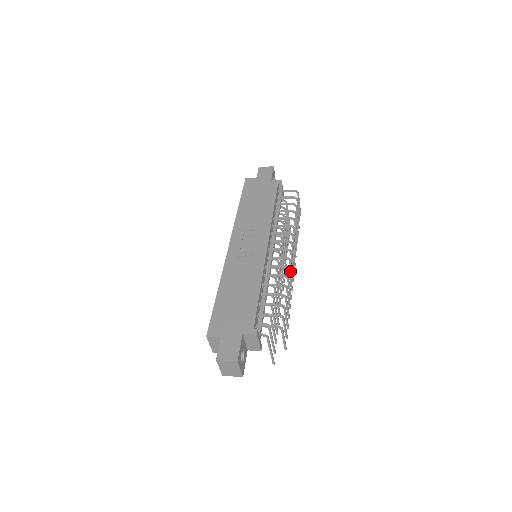
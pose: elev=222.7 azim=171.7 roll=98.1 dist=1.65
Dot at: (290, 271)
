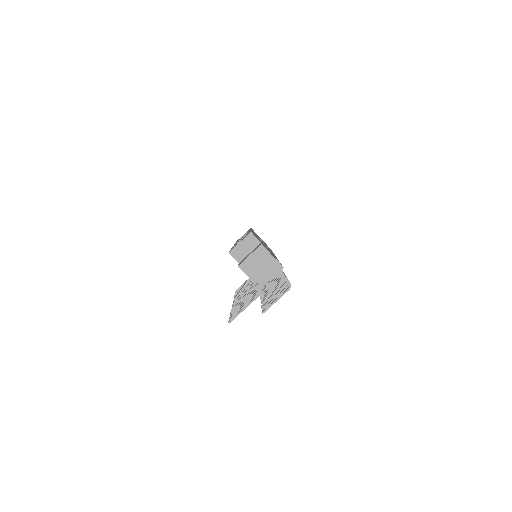
Dot at: (281, 281)
